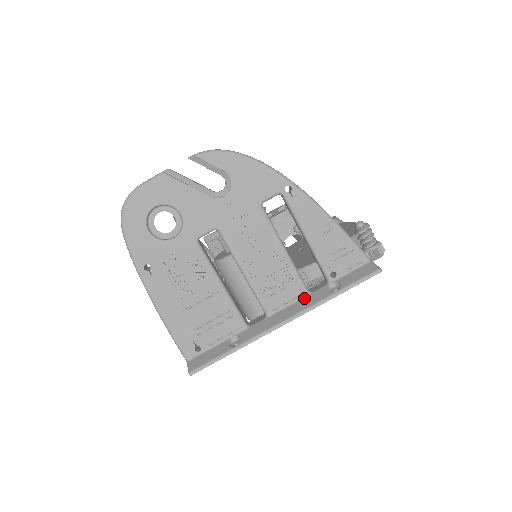
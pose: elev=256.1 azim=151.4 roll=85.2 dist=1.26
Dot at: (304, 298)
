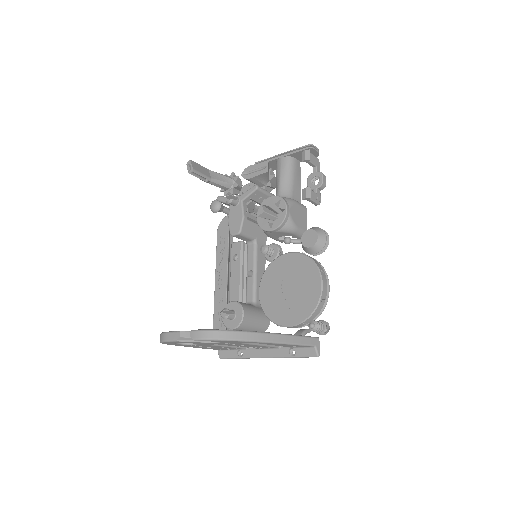
Dot at: (276, 349)
